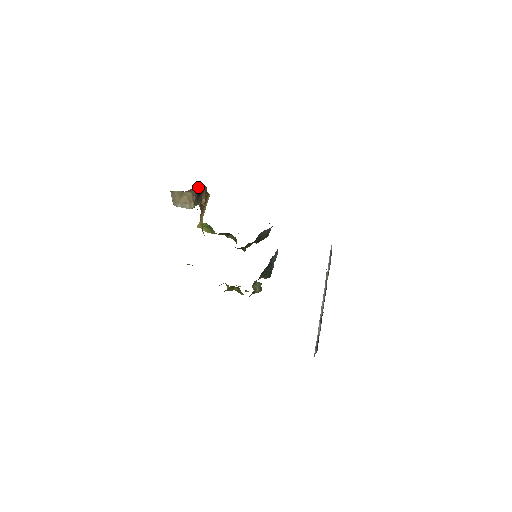
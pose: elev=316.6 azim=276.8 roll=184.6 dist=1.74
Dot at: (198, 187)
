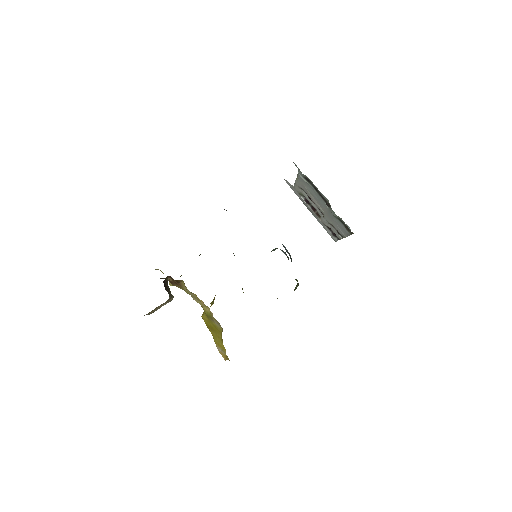
Dot at: occluded
